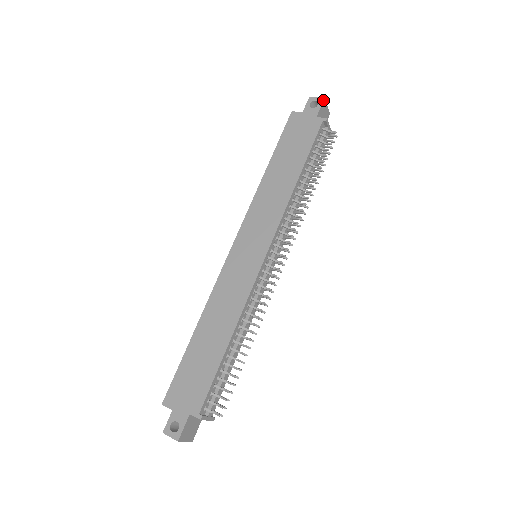
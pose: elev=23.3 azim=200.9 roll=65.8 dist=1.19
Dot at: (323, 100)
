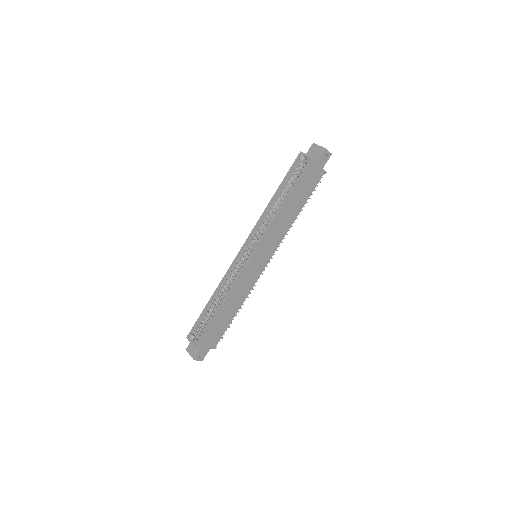
Dot at: occluded
